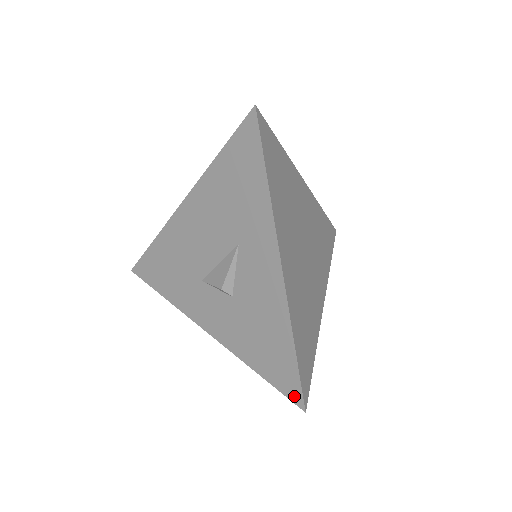
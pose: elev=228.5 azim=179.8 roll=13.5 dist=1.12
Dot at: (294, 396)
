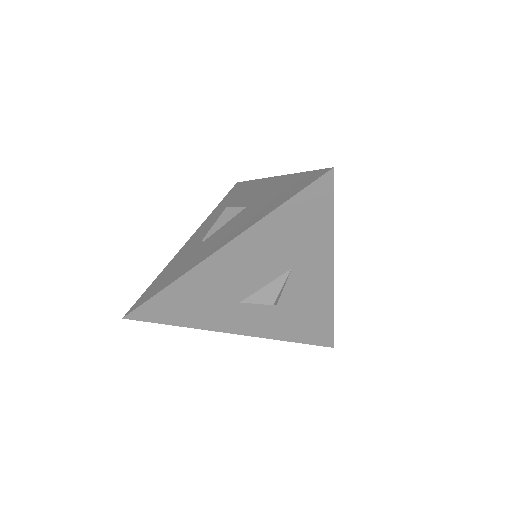
Dot at: (327, 343)
